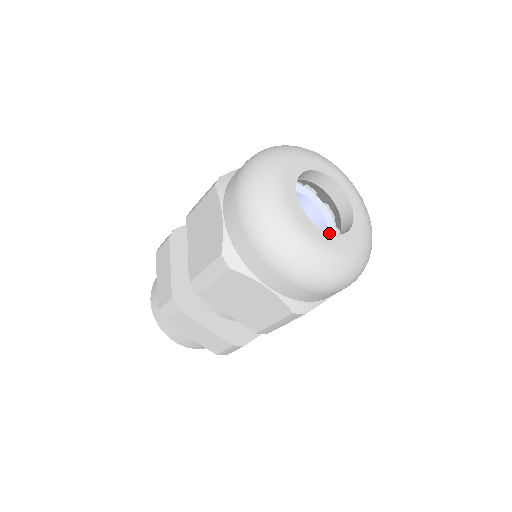
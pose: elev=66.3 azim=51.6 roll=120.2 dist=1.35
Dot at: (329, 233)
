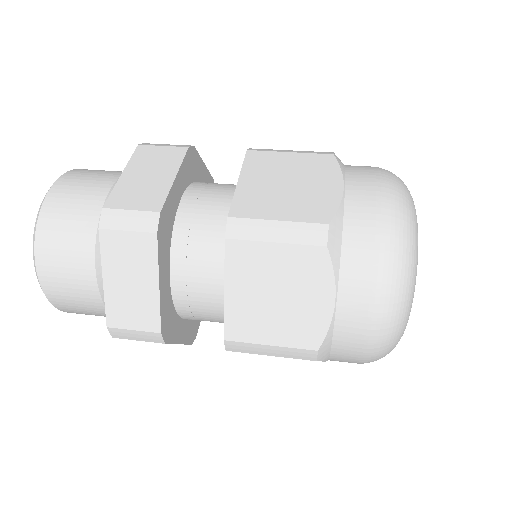
Dot at: occluded
